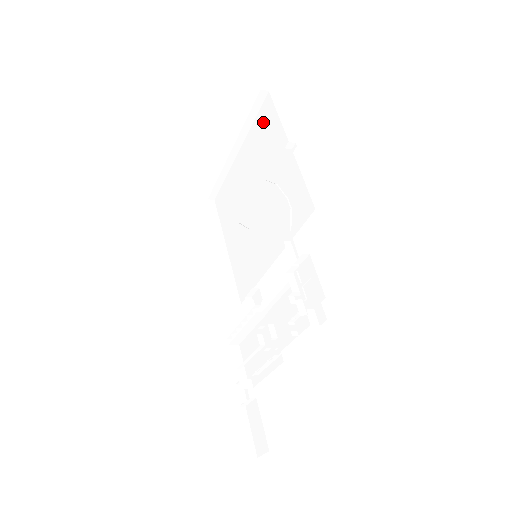
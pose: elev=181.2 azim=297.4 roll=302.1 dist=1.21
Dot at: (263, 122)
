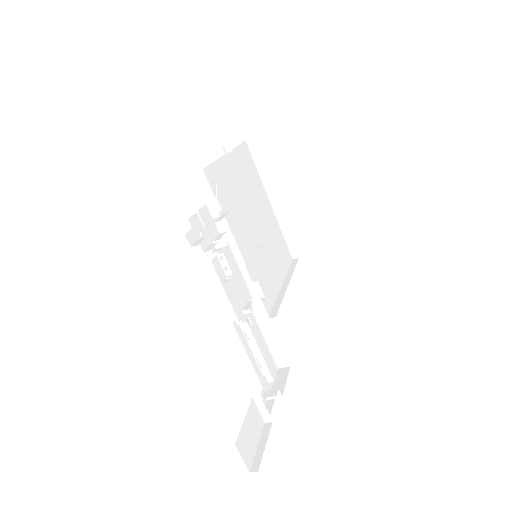
Dot at: occluded
